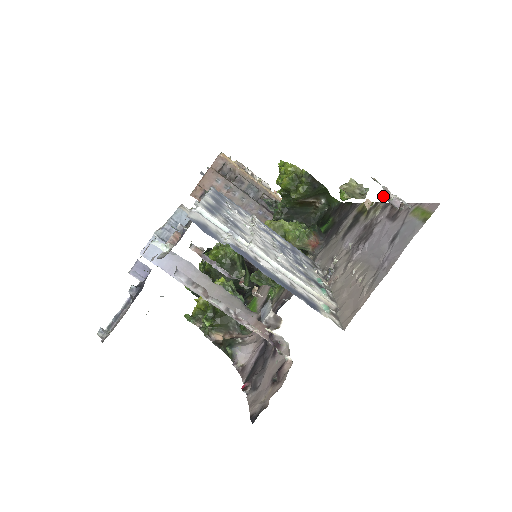
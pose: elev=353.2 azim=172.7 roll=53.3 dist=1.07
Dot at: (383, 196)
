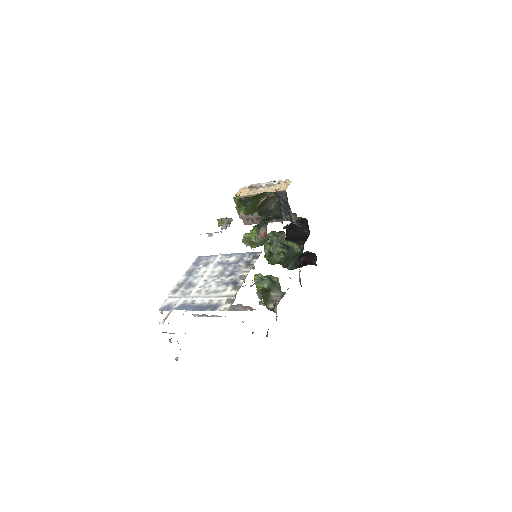
Dot at: (211, 236)
